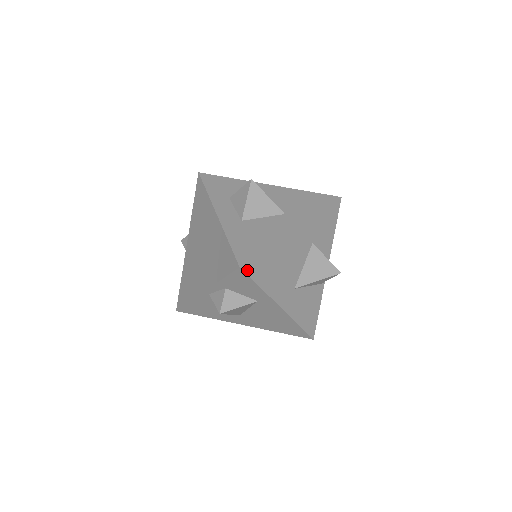
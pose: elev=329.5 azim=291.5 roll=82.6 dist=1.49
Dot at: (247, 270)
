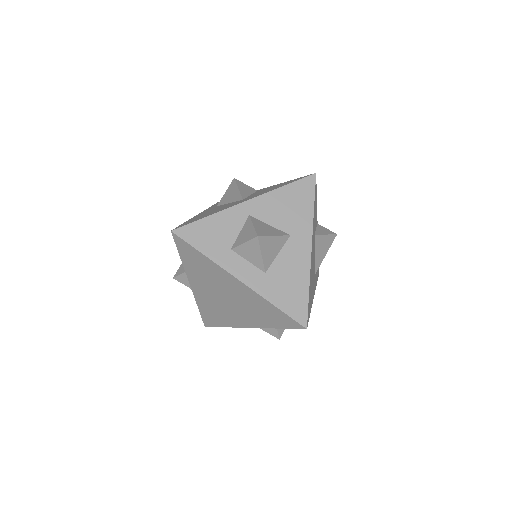
Dot at: occluded
